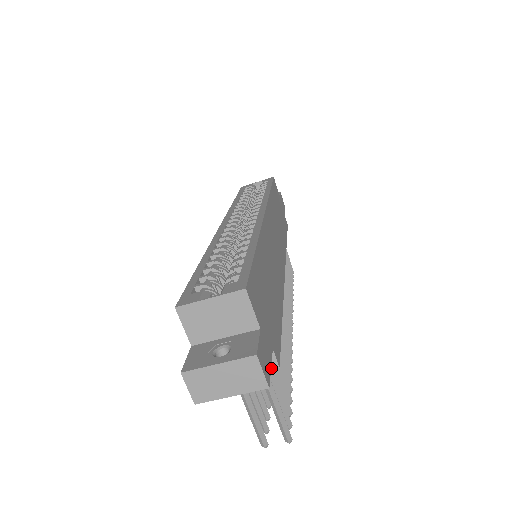
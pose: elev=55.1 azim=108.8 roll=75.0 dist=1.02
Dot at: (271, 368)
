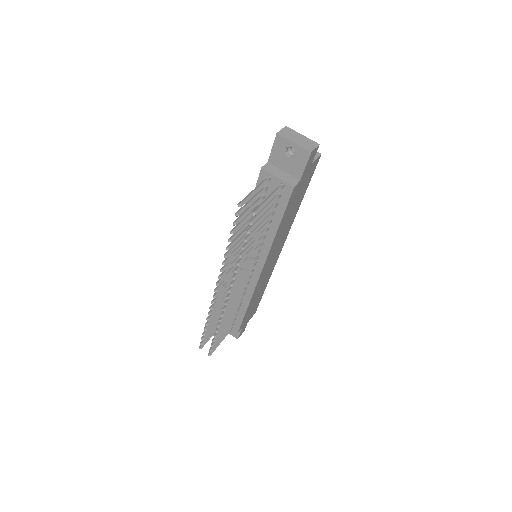
Dot at: (291, 184)
